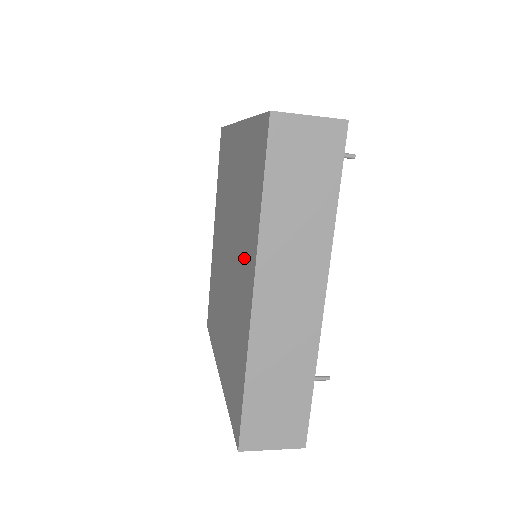
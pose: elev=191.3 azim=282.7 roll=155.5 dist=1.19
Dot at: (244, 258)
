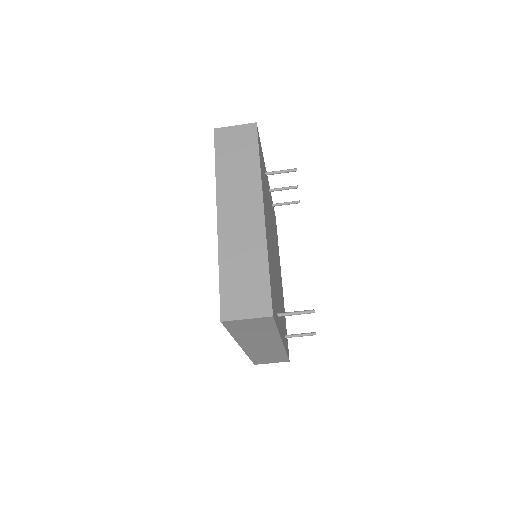
Dot at: occluded
